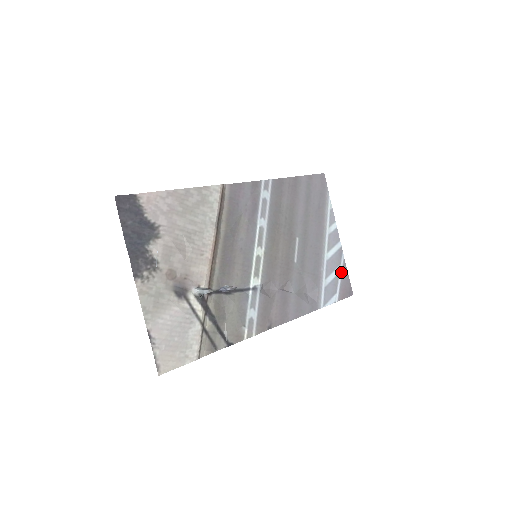
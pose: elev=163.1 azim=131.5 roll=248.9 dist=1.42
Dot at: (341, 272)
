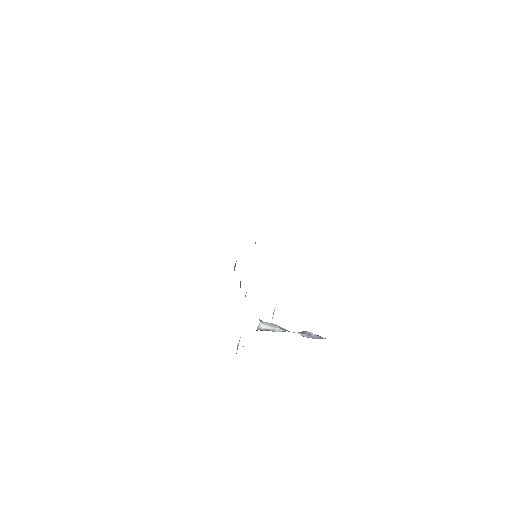
Dot at: occluded
